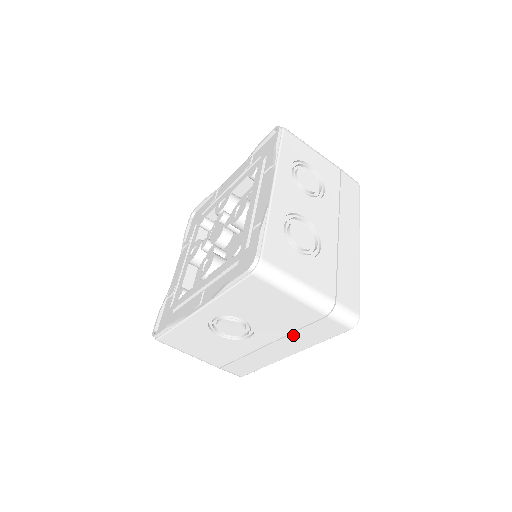
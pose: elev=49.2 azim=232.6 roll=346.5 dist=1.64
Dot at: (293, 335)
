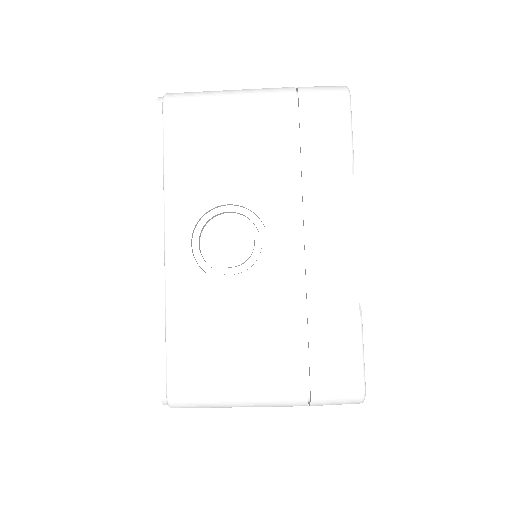
Dot at: (307, 177)
